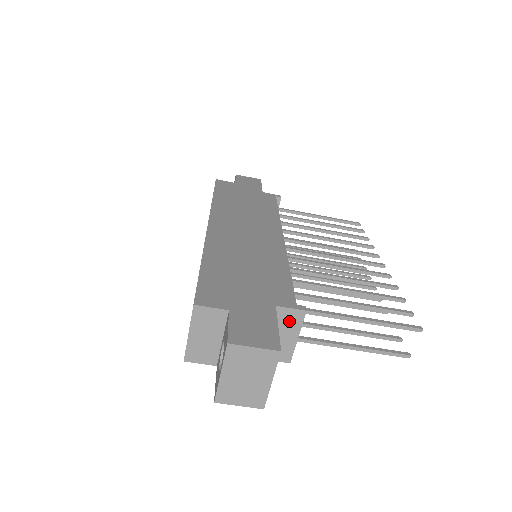
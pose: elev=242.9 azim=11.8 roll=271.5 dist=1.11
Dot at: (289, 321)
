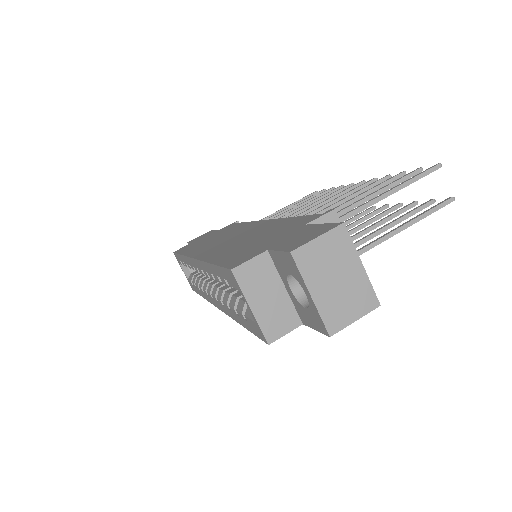
Dot at: occluded
